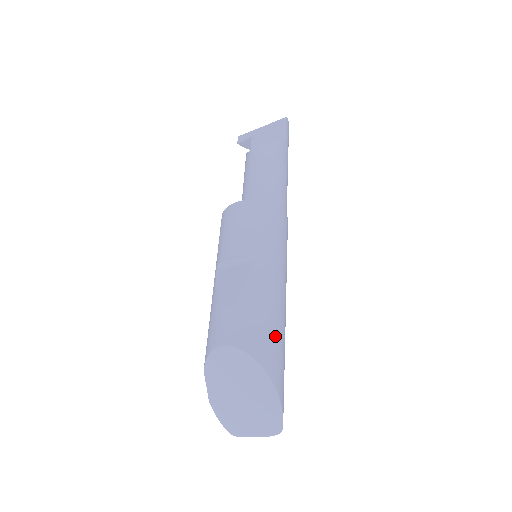
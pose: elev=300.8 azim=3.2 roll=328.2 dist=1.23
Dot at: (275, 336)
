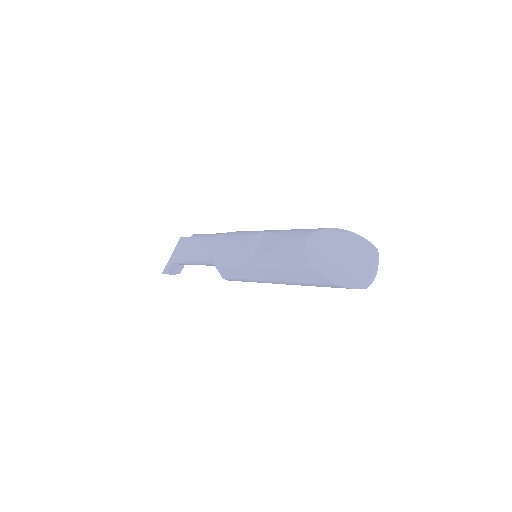
Dot at: occluded
